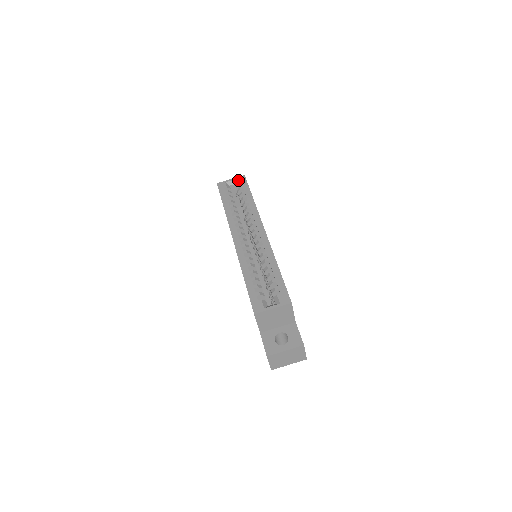
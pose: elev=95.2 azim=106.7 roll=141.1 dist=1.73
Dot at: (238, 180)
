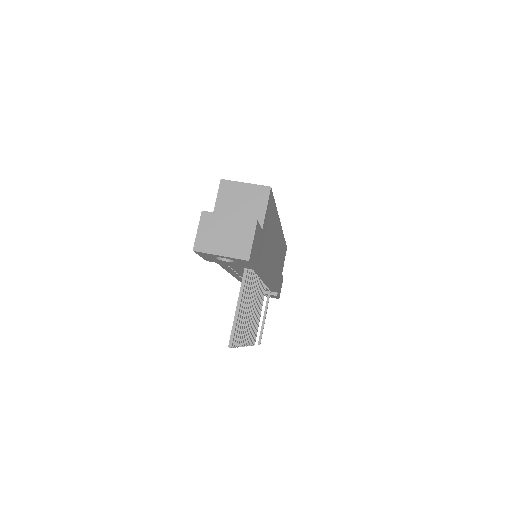
Dot at: occluded
